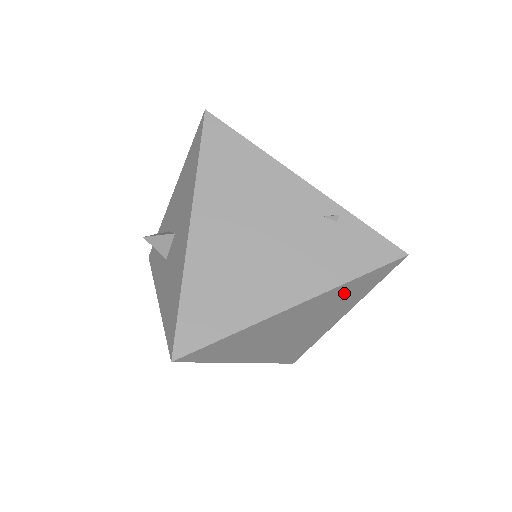
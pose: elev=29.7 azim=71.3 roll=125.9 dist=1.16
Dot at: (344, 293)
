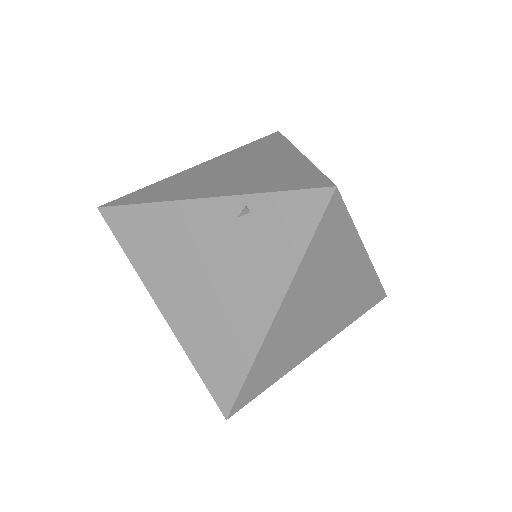
Dot at: (319, 261)
